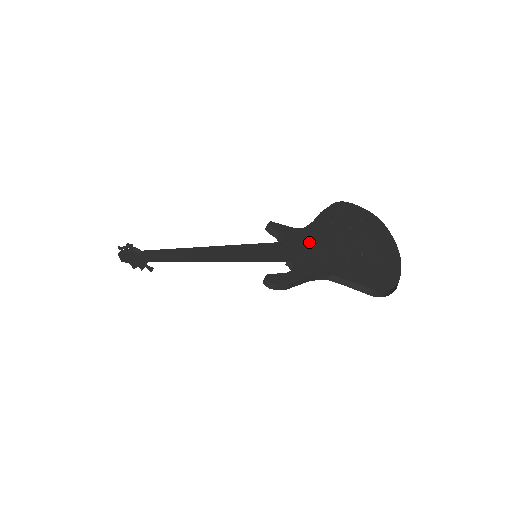
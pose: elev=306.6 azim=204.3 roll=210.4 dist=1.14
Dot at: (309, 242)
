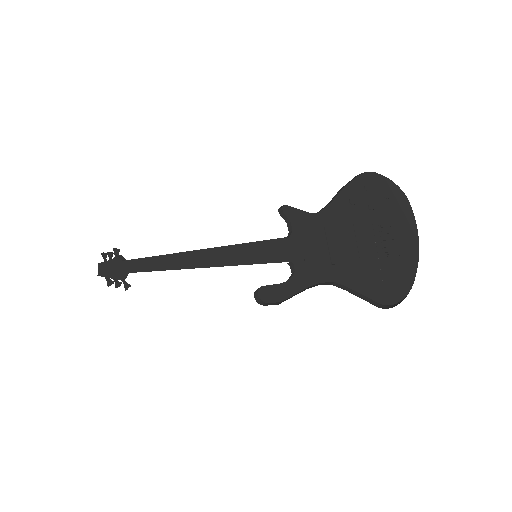
Dot at: (321, 233)
